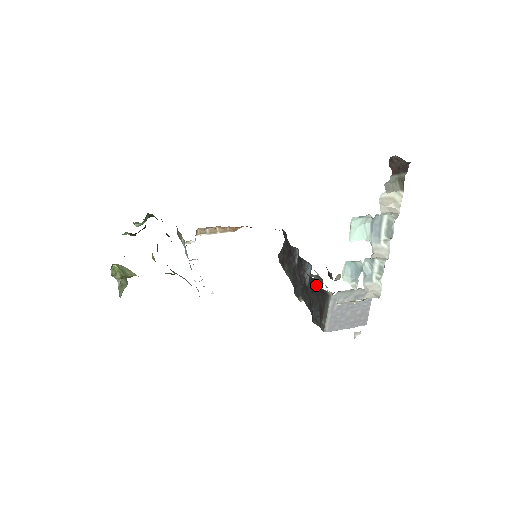
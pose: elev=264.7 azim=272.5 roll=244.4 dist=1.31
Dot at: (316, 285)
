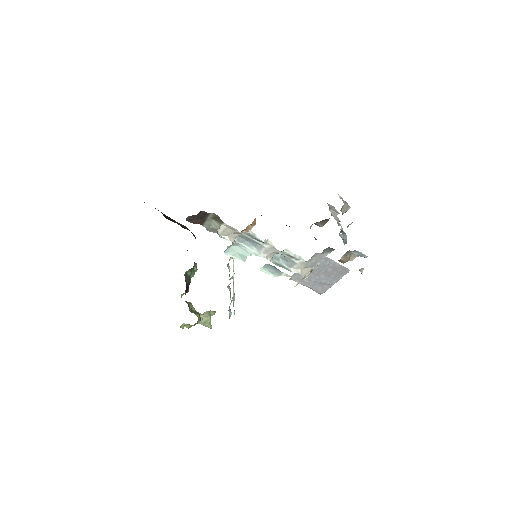
Dot at: occluded
